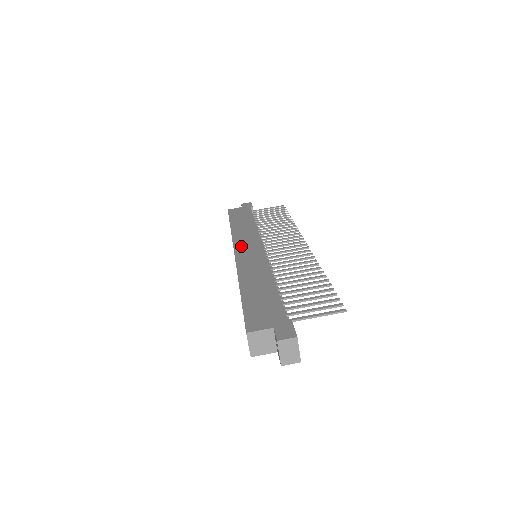
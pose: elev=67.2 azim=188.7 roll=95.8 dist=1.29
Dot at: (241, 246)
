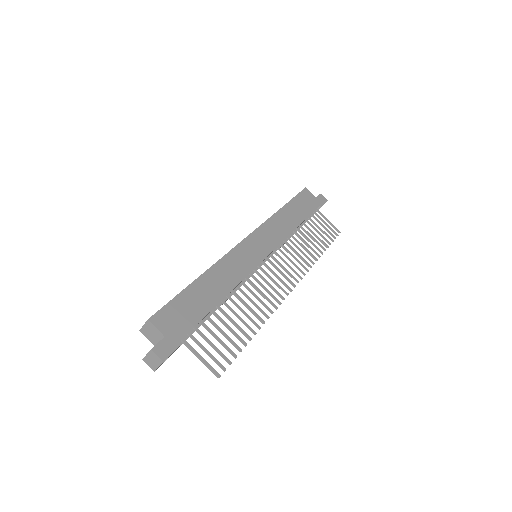
Dot at: (257, 238)
